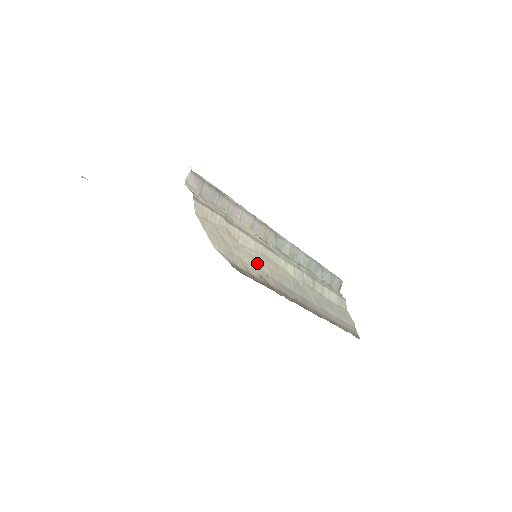
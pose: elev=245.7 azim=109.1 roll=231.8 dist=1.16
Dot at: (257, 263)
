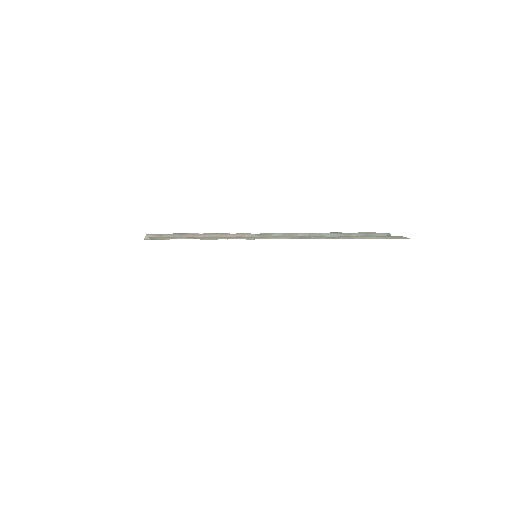
Dot at: occluded
